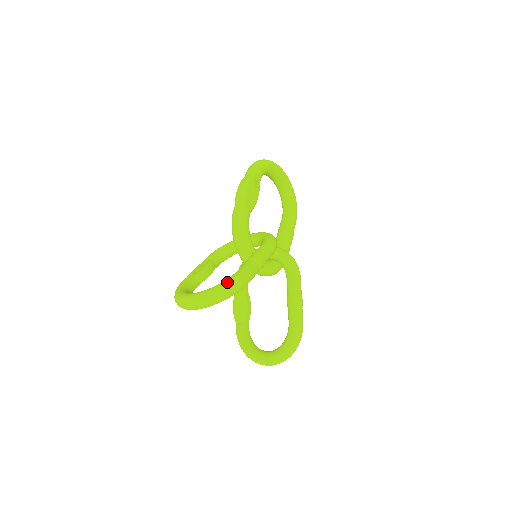
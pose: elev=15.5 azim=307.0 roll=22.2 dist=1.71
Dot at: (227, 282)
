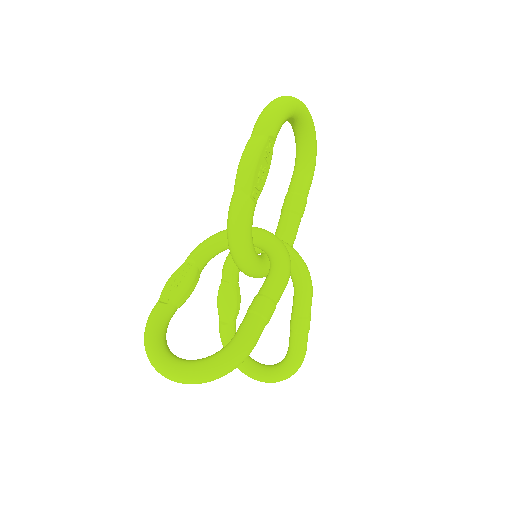
Dot at: (222, 361)
